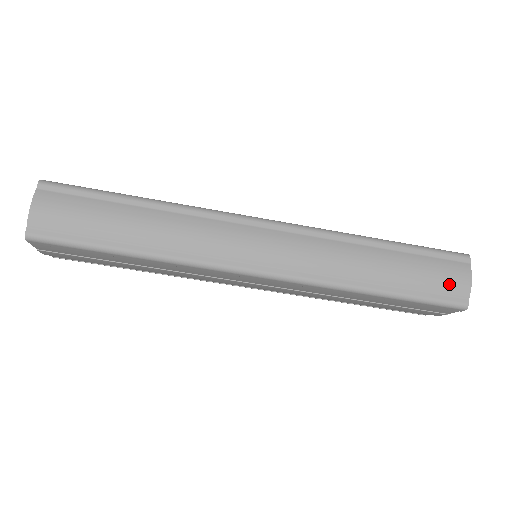
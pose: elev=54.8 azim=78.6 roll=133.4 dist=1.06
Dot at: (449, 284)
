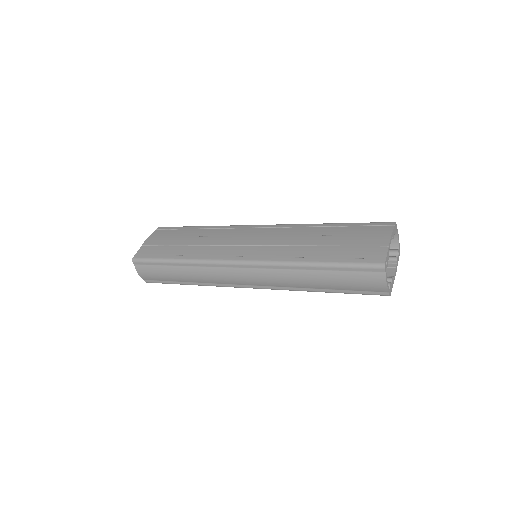
Dot at: (369, 287)
